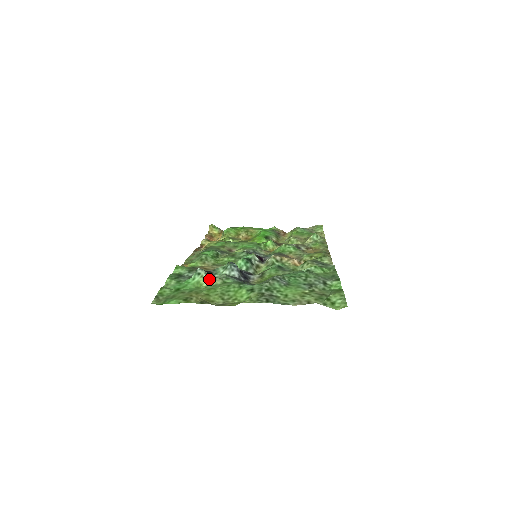
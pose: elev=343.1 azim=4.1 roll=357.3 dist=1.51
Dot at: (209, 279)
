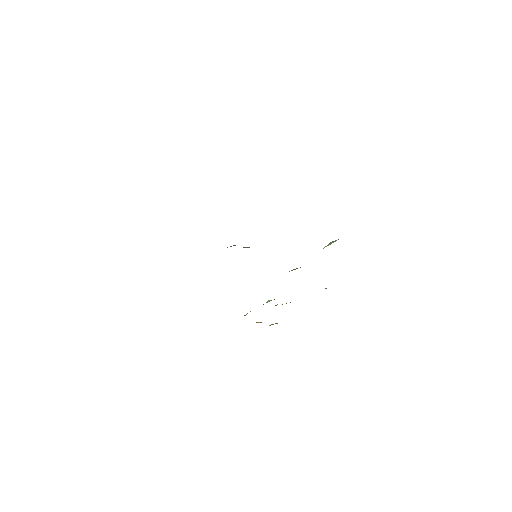
Dot at: occluded
